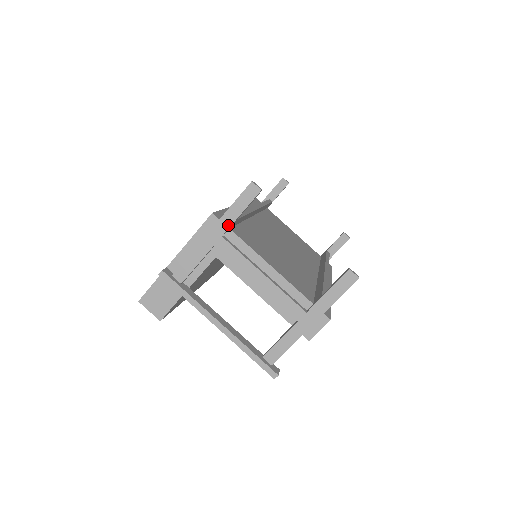
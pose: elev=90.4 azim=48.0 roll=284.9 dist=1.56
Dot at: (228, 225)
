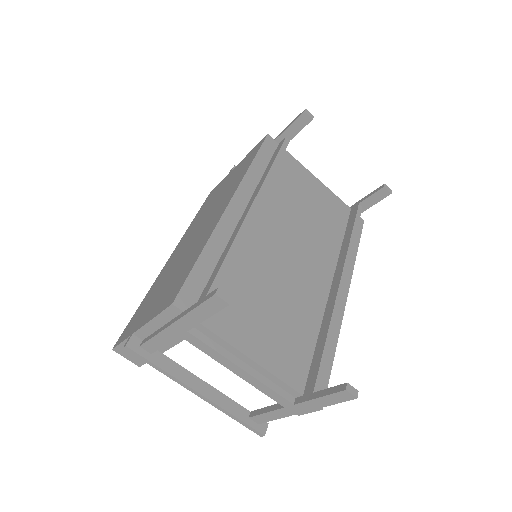
Dot at: (193, 324)
